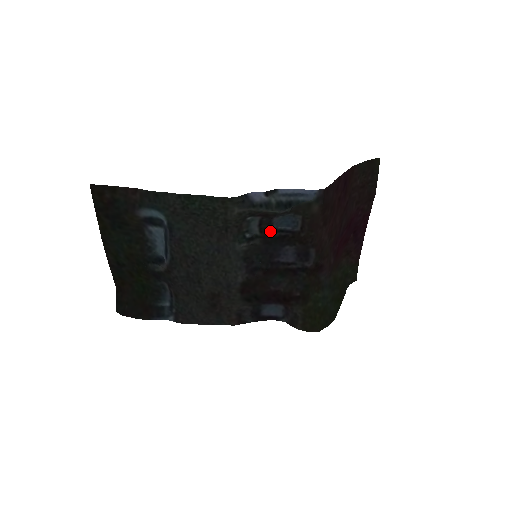
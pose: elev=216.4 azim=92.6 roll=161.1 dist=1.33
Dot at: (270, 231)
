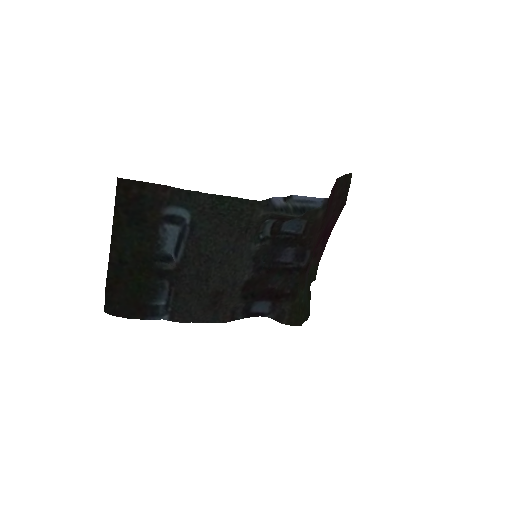
Dot at: (278, 233)
